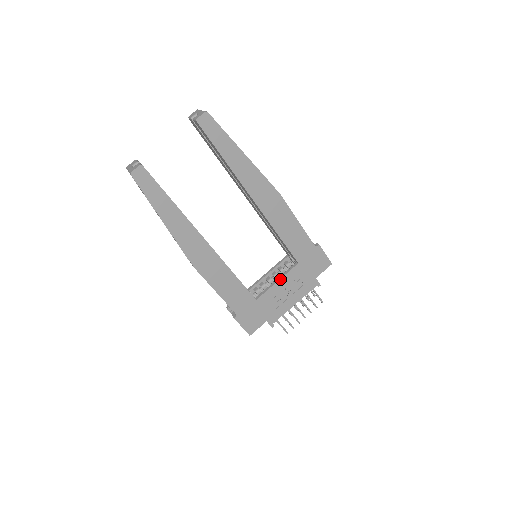
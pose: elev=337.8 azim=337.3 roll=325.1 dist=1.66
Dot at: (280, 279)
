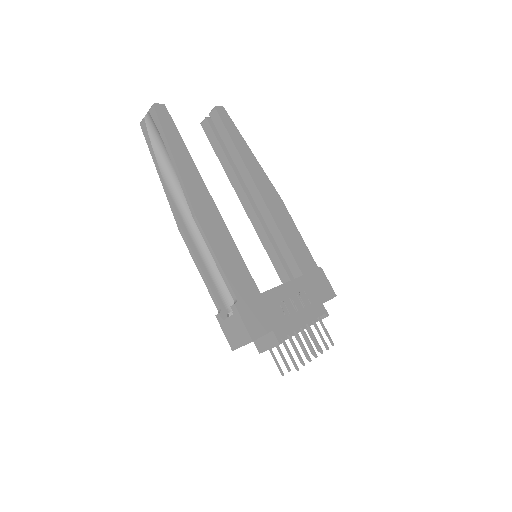
Dot at: (286, 283)
